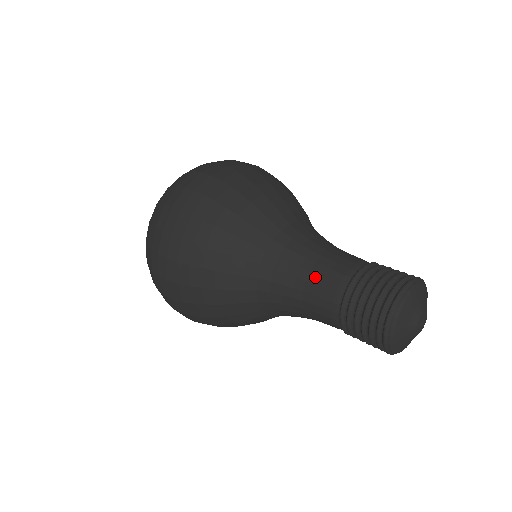
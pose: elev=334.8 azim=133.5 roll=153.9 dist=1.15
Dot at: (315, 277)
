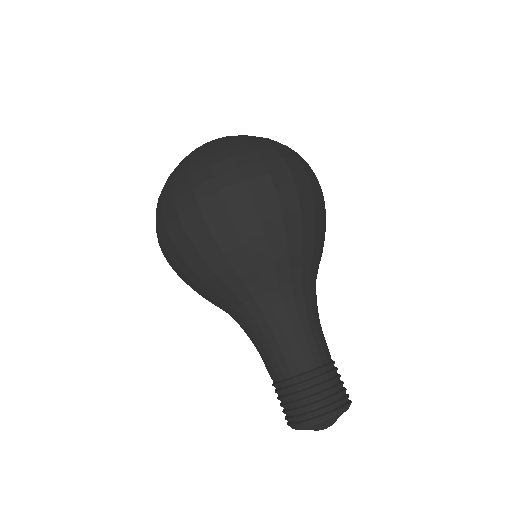
Dot at: (270, 350)
